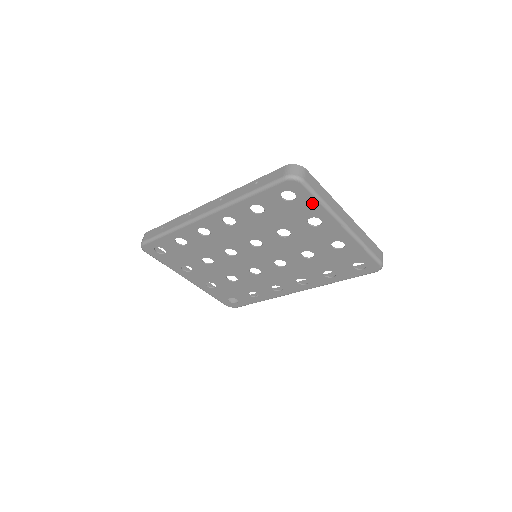
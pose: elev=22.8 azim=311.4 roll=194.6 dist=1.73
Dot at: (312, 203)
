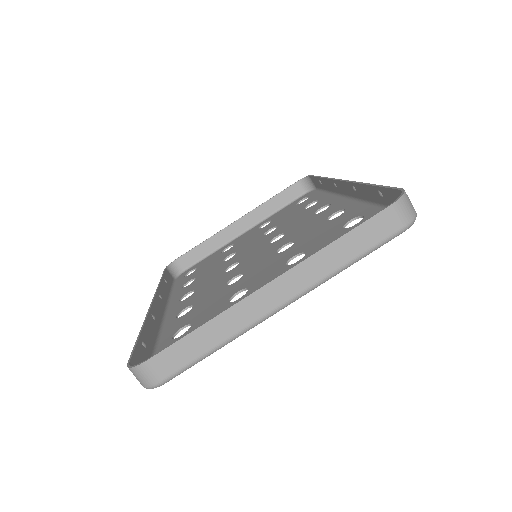
Dot at: occluded
